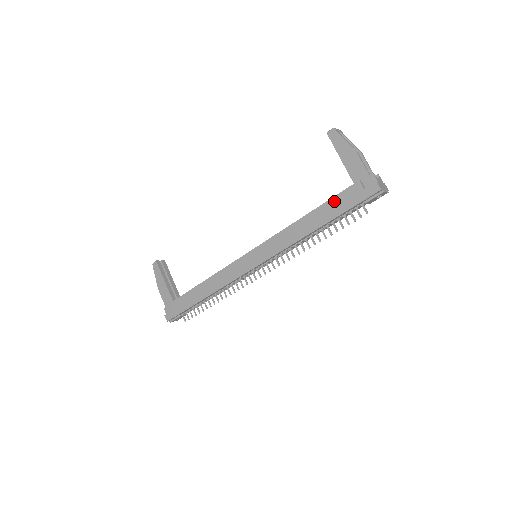
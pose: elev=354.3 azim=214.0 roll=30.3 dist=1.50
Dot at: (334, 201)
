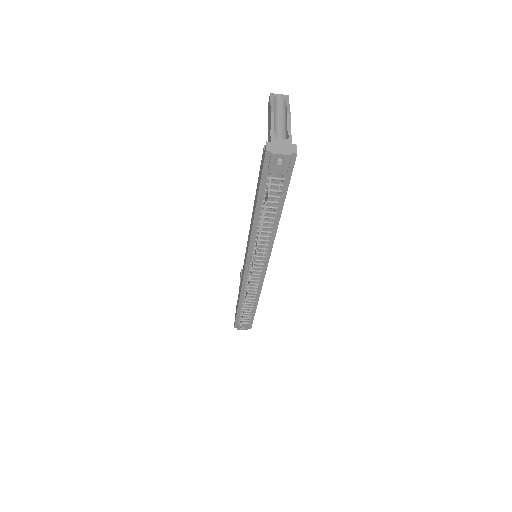
Dot at: (259, 177)
